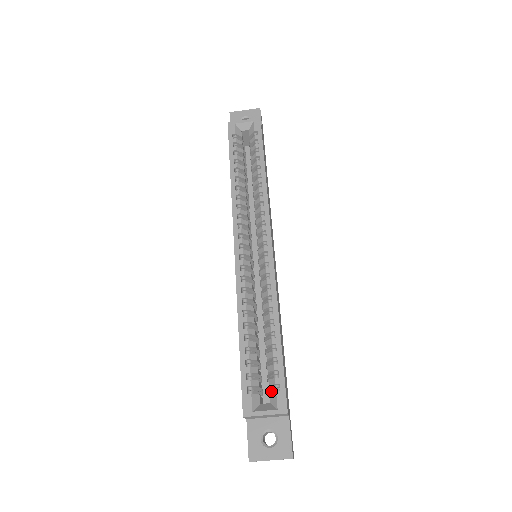
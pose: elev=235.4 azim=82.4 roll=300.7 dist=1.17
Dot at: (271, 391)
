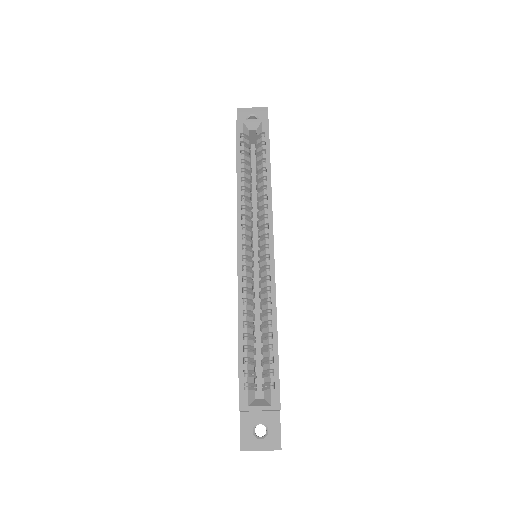
Dot at: (265, 388)
